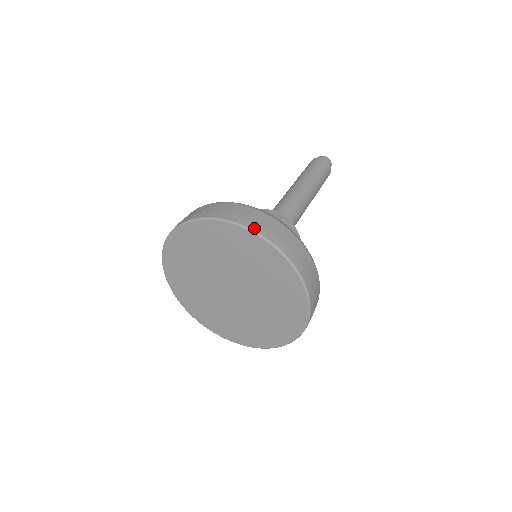
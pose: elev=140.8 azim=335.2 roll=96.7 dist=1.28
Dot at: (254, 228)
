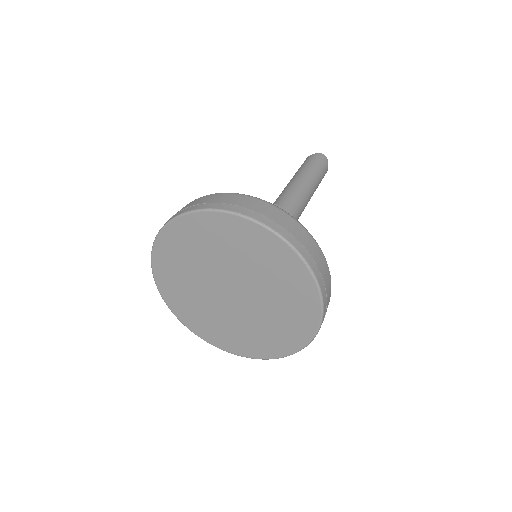
Dot at: (311, 264)
